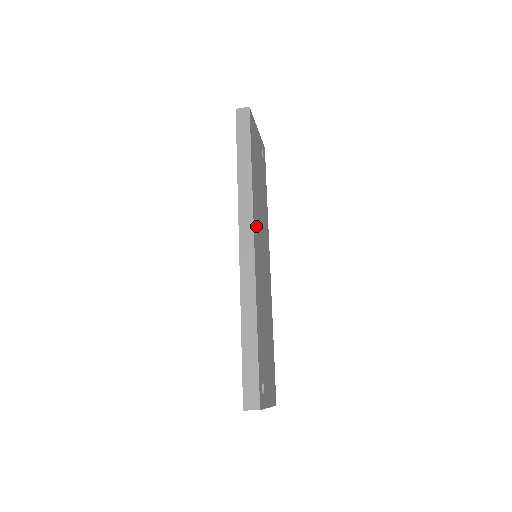
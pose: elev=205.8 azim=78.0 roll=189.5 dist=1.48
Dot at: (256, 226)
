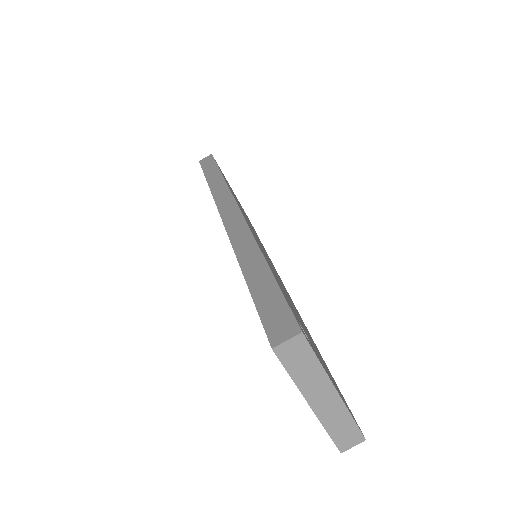
Dot at: occluded
